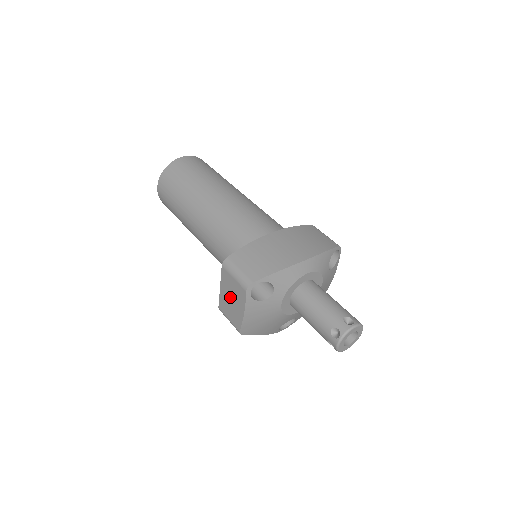
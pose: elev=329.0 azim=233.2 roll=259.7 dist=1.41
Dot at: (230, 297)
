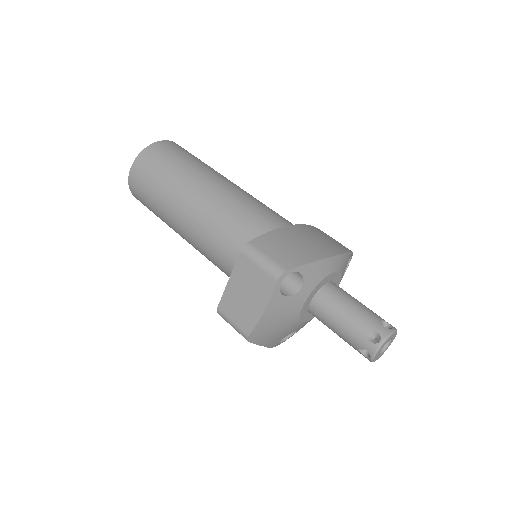
Dot at: (244, 291)
